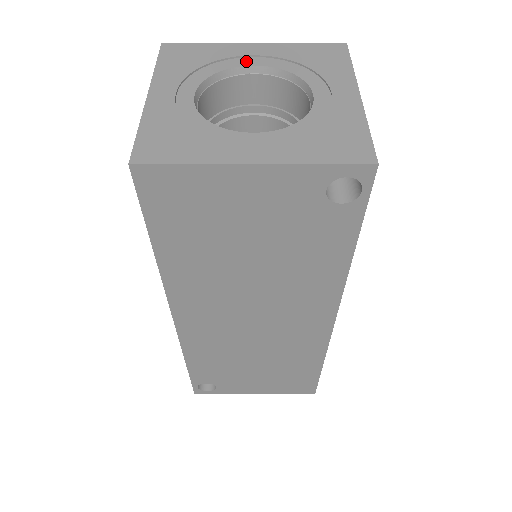
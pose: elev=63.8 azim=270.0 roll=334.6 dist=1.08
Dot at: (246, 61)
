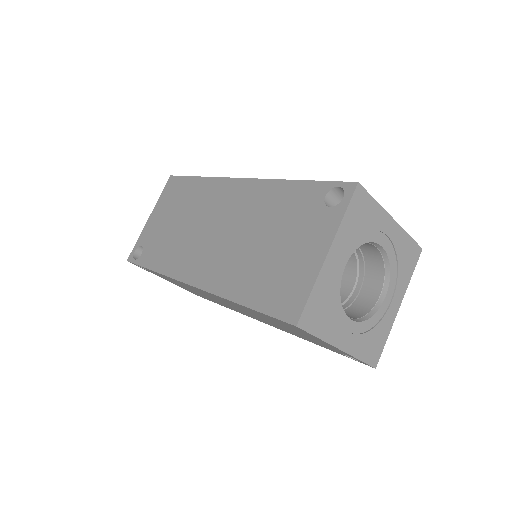
Dot at: (381, 238)
